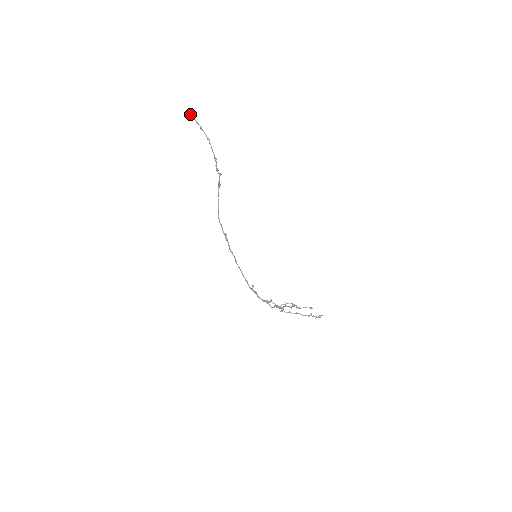
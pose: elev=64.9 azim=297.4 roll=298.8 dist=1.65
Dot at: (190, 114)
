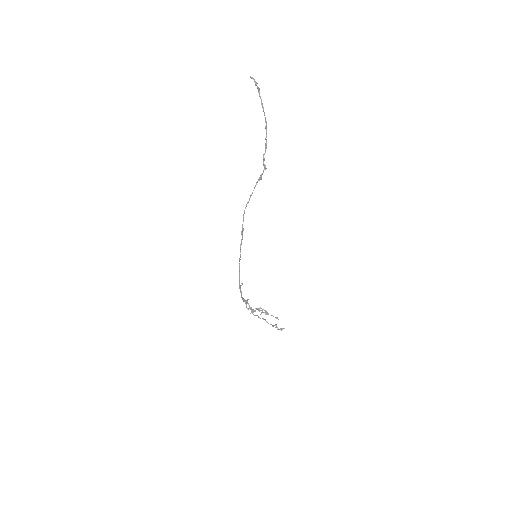
Dot at: (256, 83)
